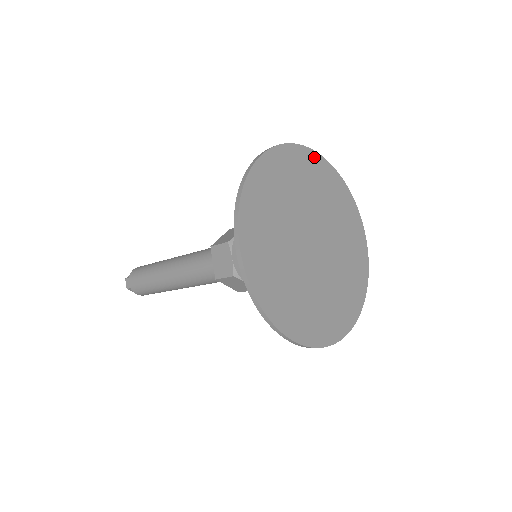
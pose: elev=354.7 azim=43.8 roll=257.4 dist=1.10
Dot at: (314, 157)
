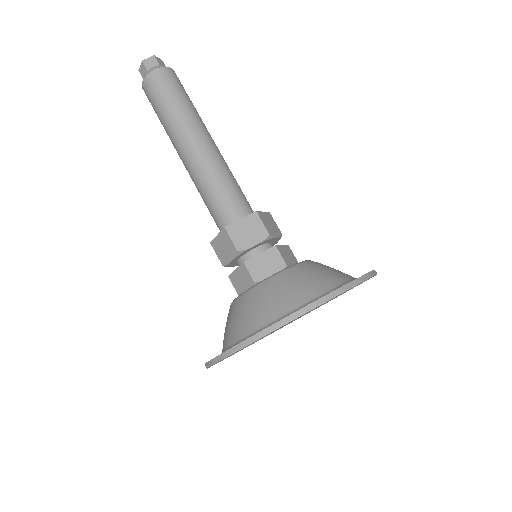
Dot at: occluded
